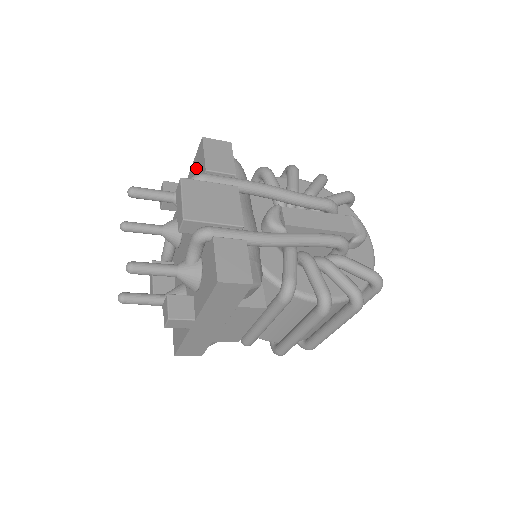
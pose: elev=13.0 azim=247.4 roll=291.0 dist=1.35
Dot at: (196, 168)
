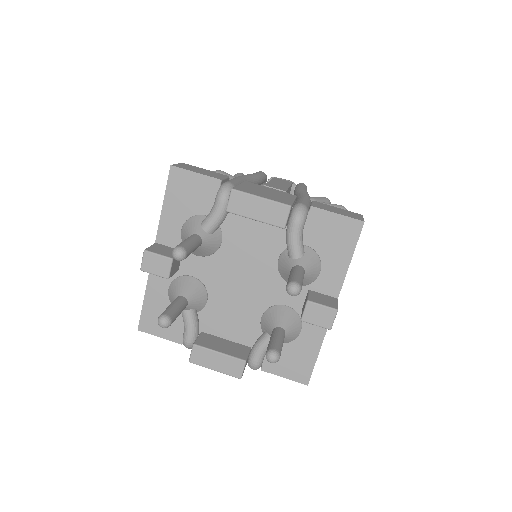
Dot at: (183, 201)
